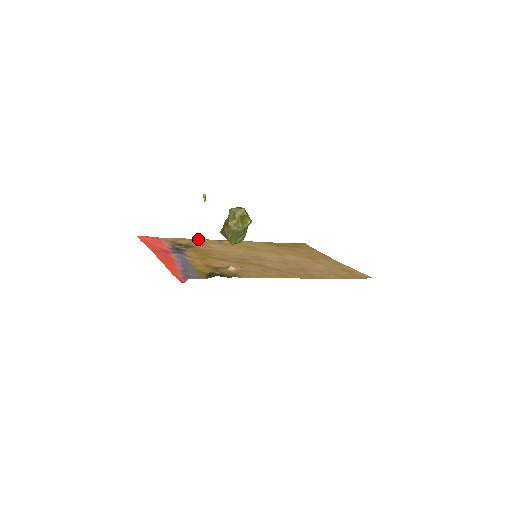
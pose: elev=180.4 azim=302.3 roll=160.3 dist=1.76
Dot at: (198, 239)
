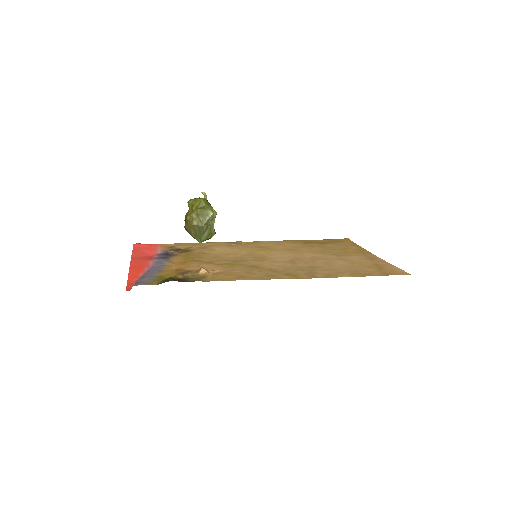
Dot at: occluded
